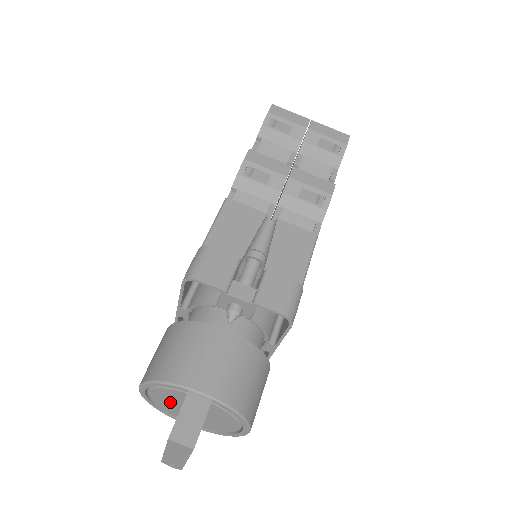
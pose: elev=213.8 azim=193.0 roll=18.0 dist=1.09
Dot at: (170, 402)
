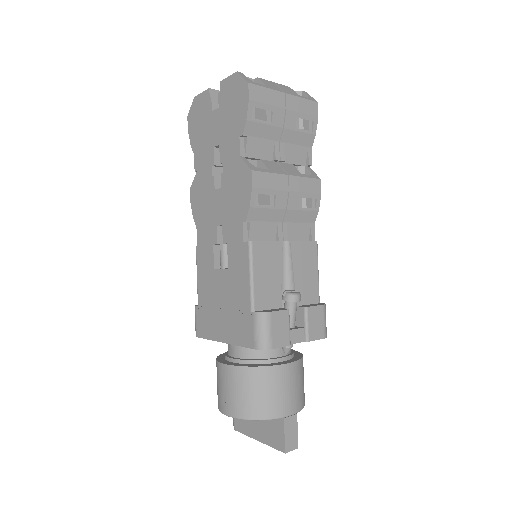
Dot at: occluded
